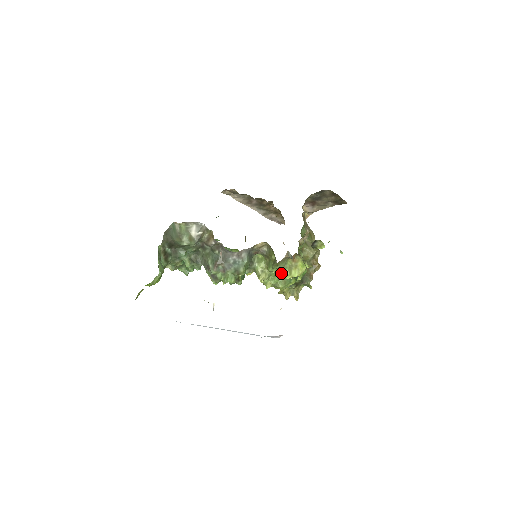
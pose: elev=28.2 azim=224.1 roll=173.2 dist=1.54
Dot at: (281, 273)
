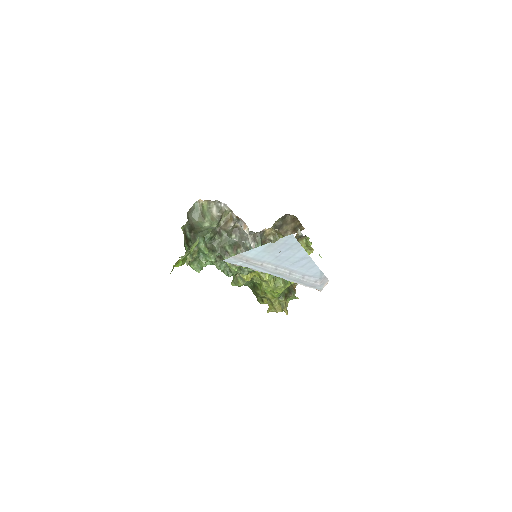
Dot at: occluded
